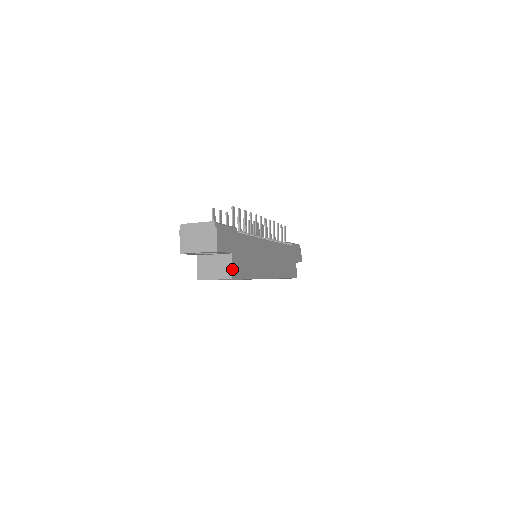
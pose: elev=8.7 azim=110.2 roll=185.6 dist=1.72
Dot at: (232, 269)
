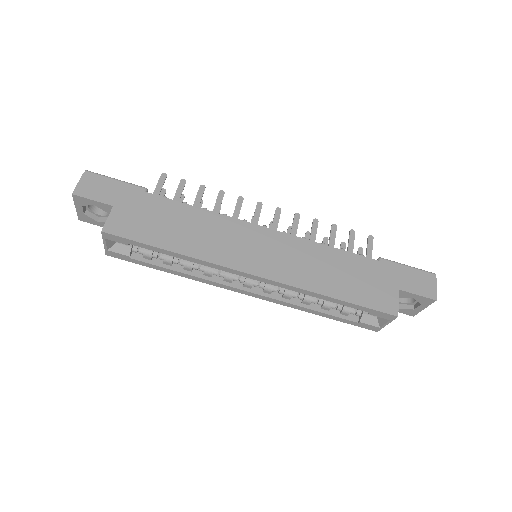
Dot at: (107, 222)
